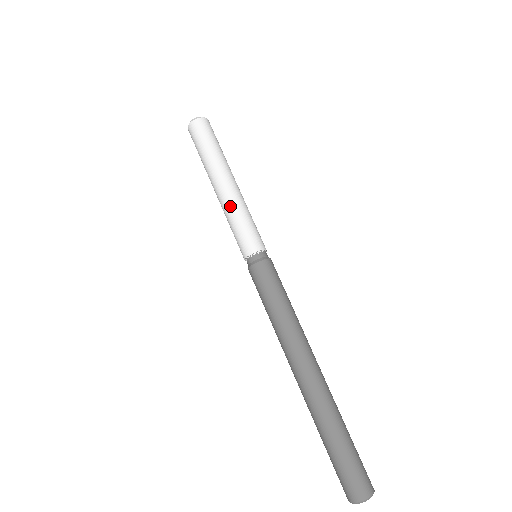
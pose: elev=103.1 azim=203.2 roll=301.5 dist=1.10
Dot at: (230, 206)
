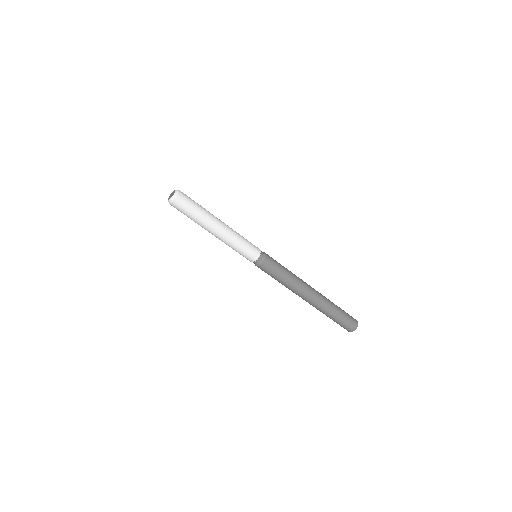
Dot at: (226, 244)
